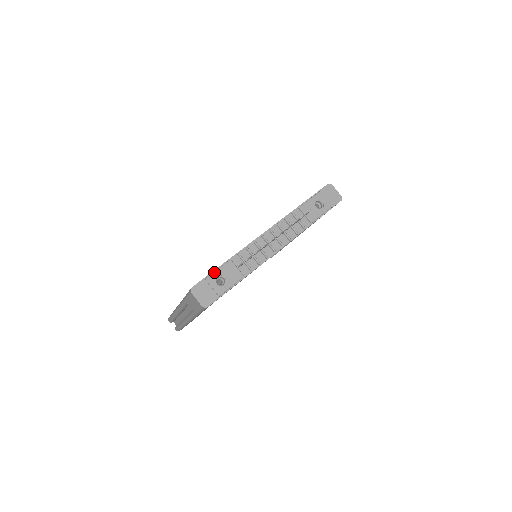
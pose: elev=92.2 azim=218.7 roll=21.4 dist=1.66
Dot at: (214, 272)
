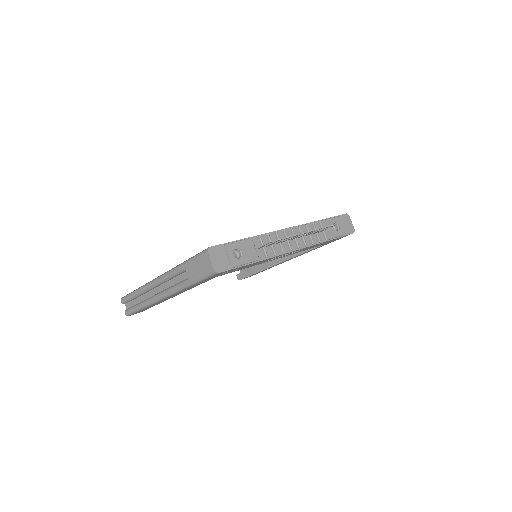
Dot at: (234, 242)
